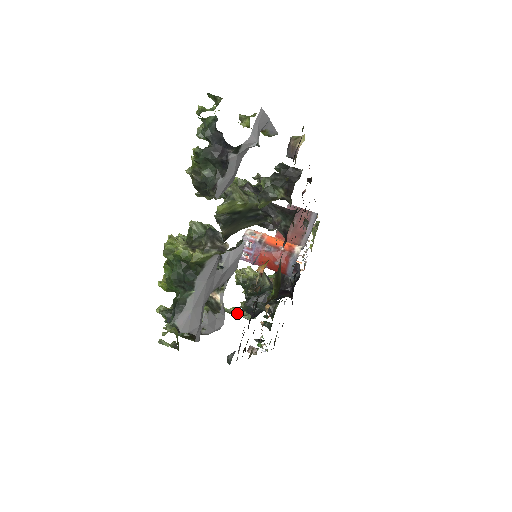
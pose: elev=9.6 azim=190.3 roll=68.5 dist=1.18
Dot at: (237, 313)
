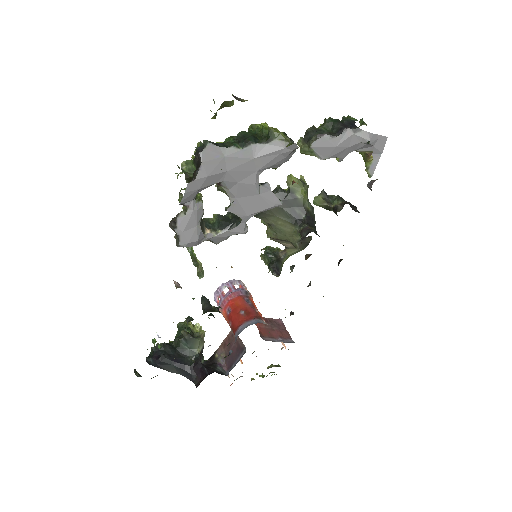
Dot at: (198, 264)
